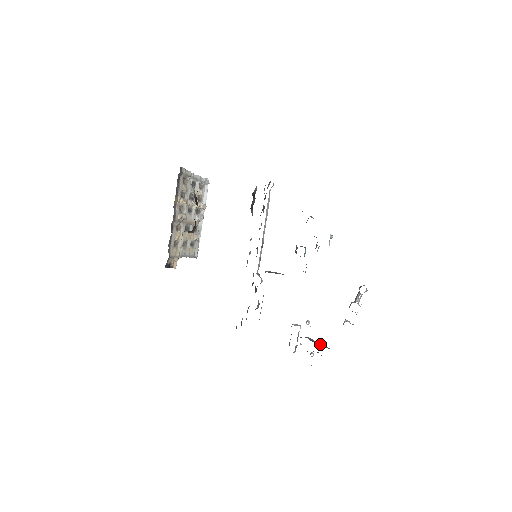
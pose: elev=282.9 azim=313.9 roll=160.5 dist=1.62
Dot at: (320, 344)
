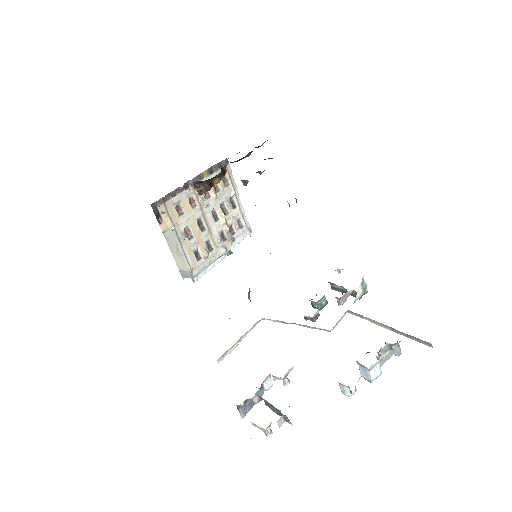
Dot at: occluded
